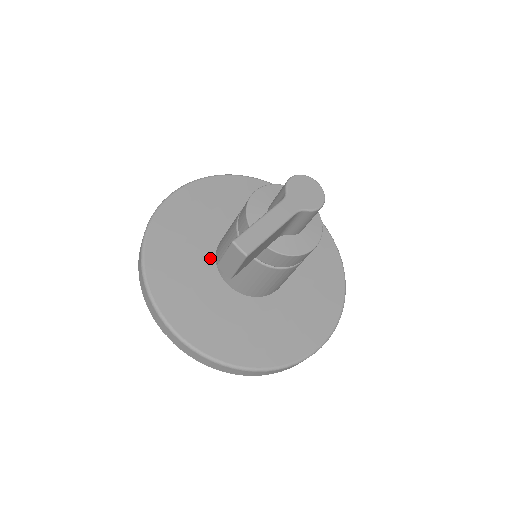
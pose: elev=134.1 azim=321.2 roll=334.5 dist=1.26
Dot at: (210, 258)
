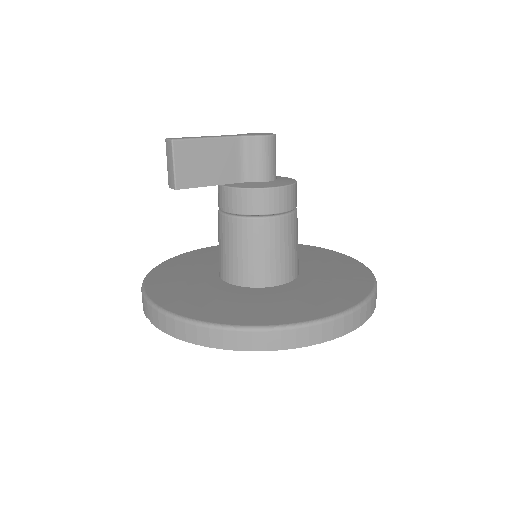
Dot at: (215, 270)
